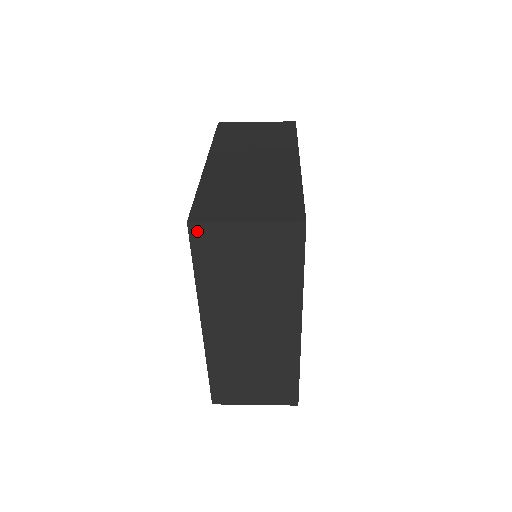
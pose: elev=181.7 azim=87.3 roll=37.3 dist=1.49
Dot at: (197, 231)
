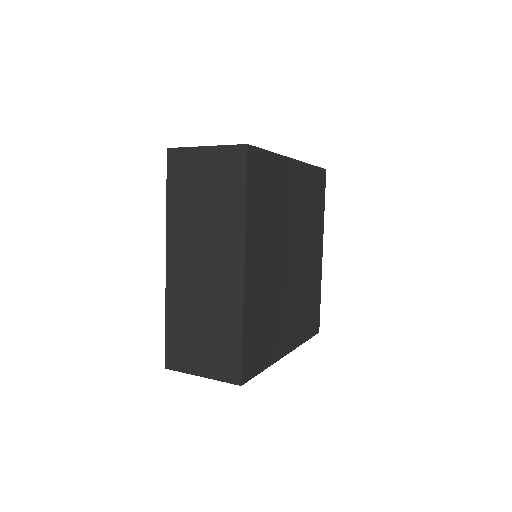
Dot at: occluded
